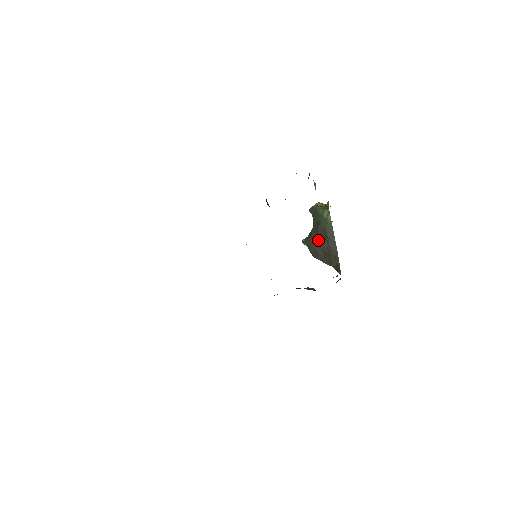
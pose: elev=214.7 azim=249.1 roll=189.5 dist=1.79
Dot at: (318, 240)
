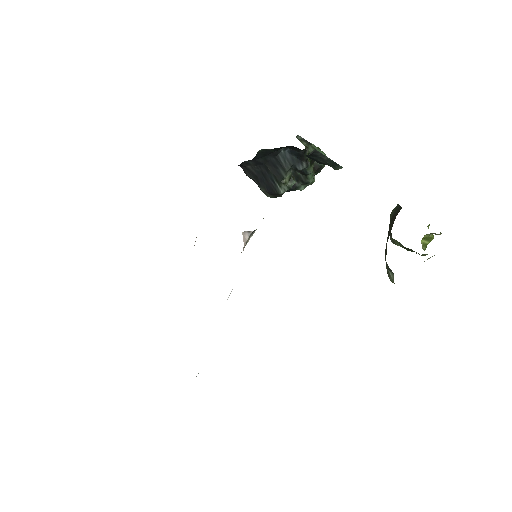
Dot at: (387, 237)
